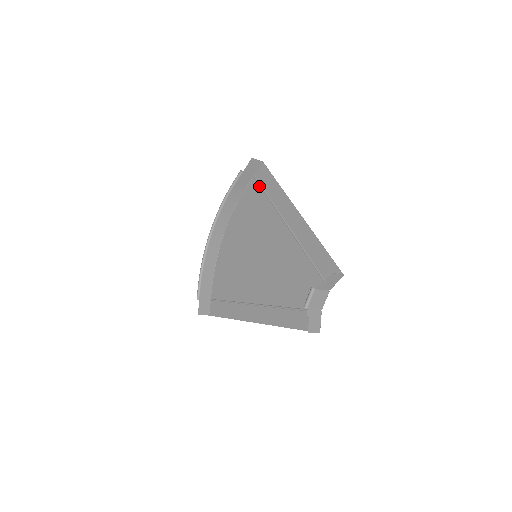
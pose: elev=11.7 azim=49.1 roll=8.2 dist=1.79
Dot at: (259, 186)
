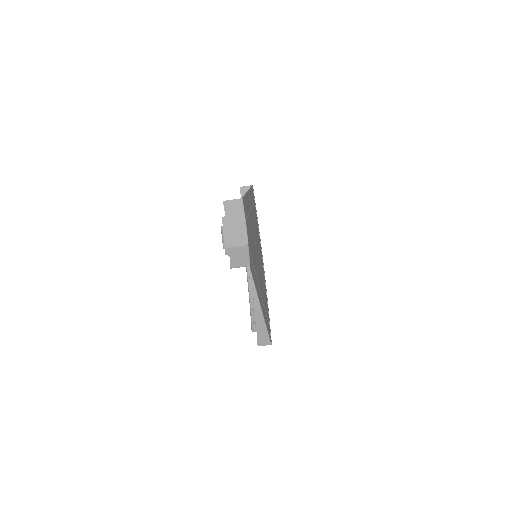
Dot at: (254, 204)
